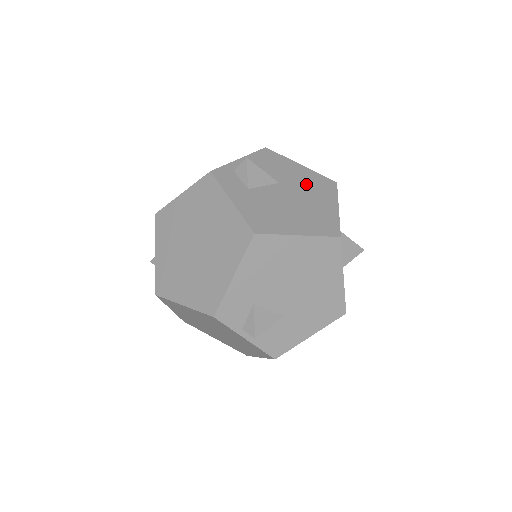
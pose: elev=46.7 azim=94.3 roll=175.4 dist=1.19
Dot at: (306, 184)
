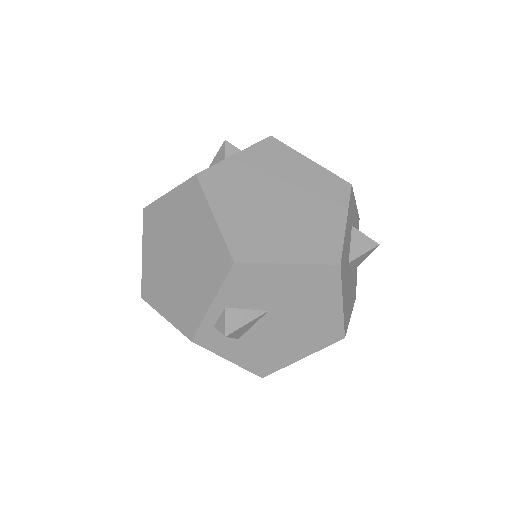
Dot at: (300, 293)
